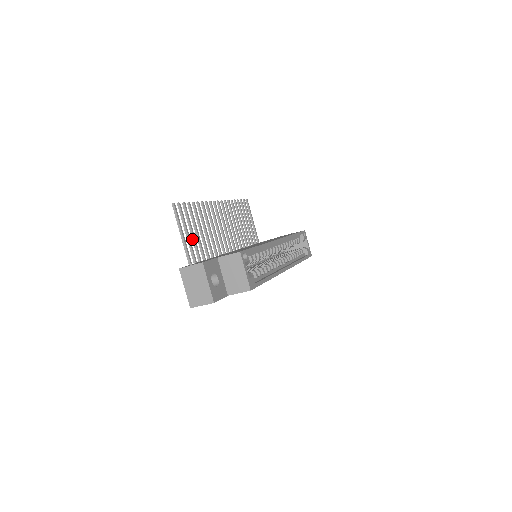
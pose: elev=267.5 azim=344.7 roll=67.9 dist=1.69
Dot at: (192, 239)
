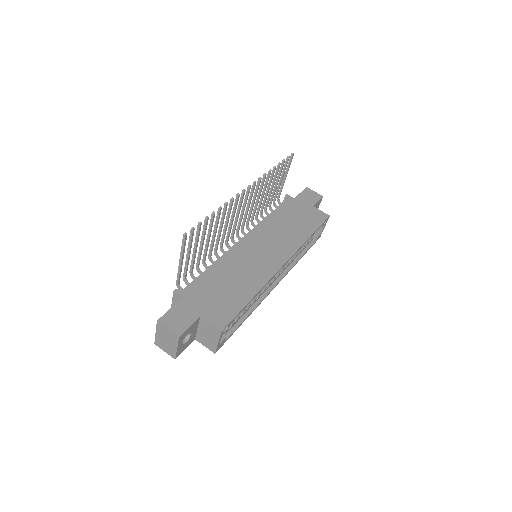
Dot at: (193, 253)
